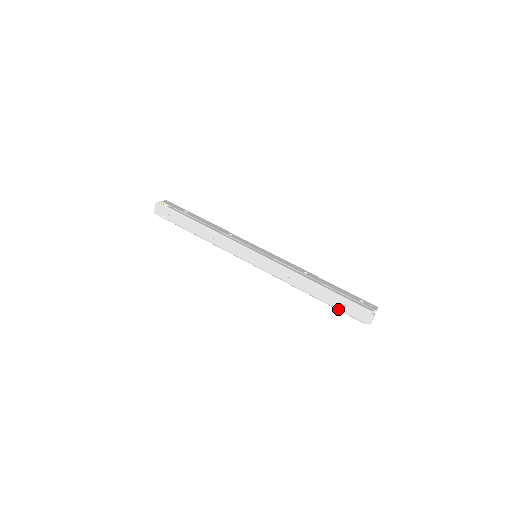
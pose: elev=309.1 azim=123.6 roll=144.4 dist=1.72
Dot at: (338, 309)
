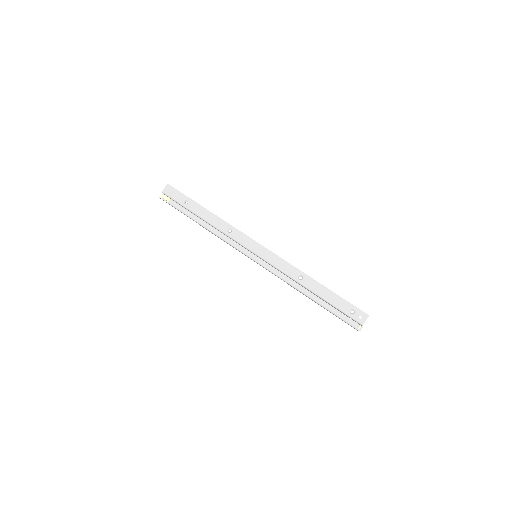
Dot at: occluded
